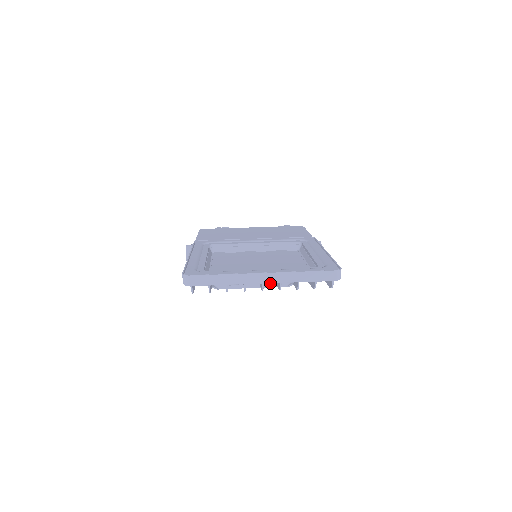
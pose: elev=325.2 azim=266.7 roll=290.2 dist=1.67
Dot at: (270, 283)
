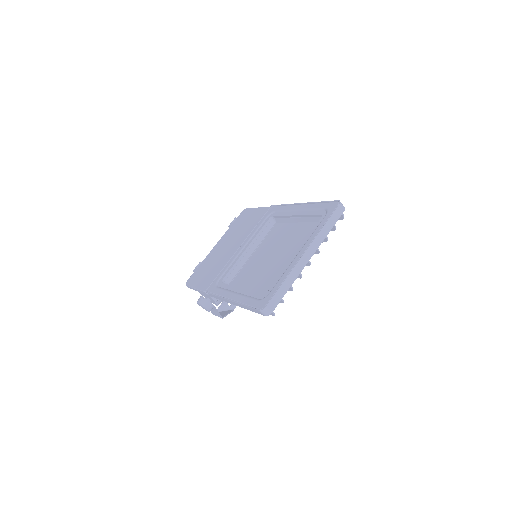
Dot at: occluded
